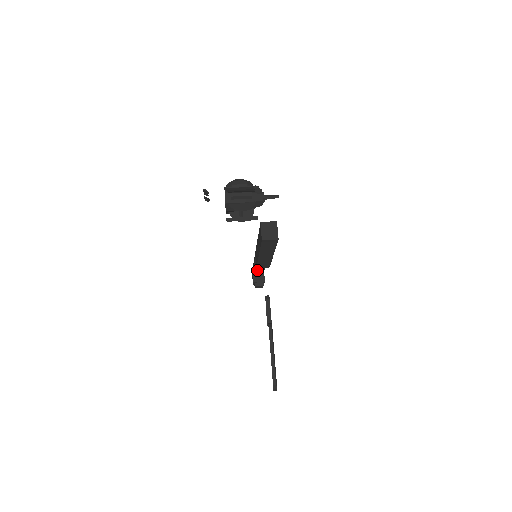
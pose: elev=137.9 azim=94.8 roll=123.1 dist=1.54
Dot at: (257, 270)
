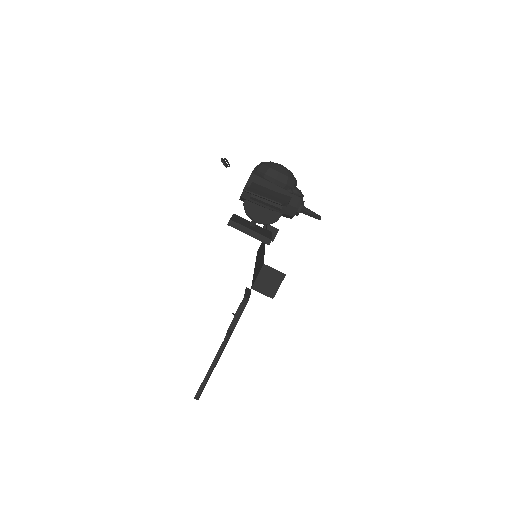
Dot at: occluded
